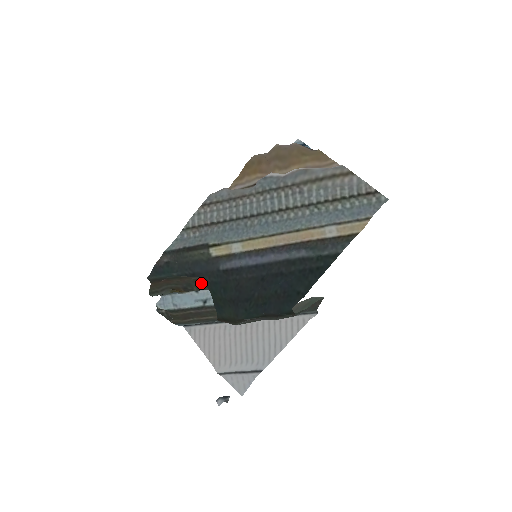
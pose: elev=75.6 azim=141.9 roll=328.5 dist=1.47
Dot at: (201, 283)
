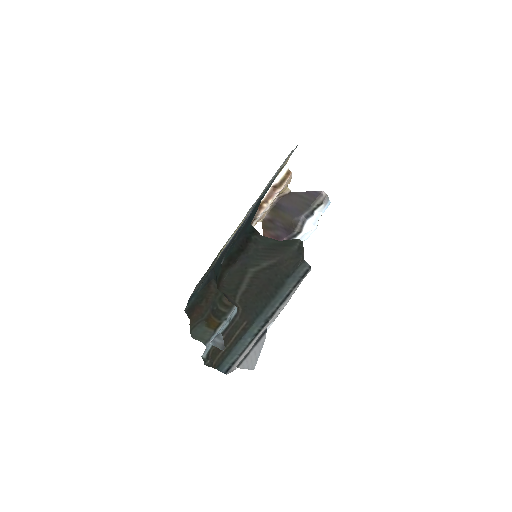
Dot at: (220, 295)
